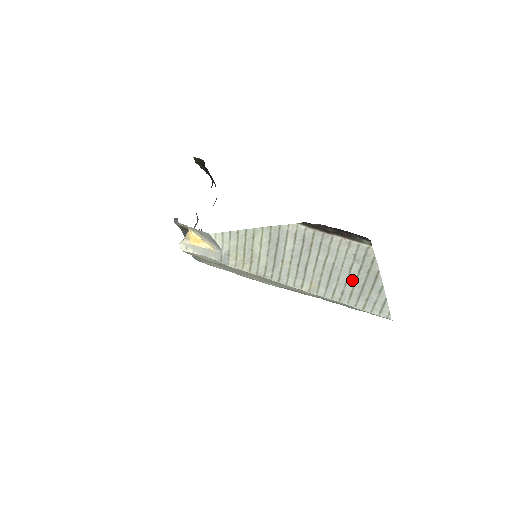
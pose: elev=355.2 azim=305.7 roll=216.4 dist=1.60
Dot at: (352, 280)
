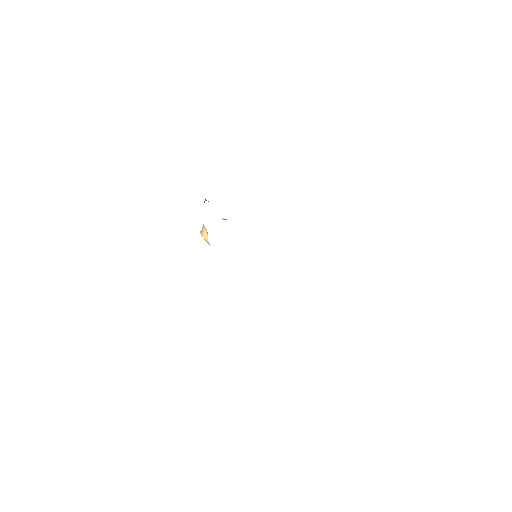
Dot at: occluded
